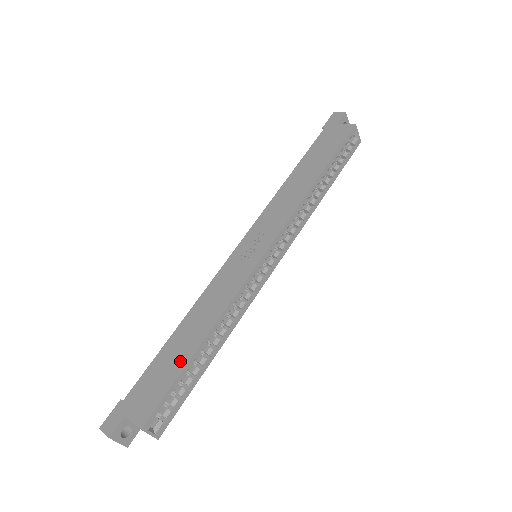
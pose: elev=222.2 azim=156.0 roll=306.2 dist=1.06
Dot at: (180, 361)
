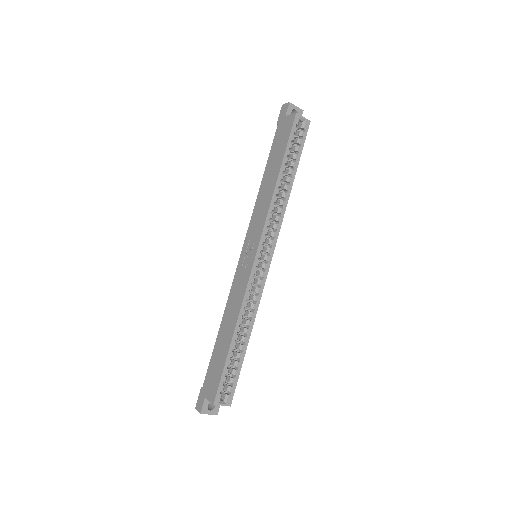
Dot at: (224, 353)
